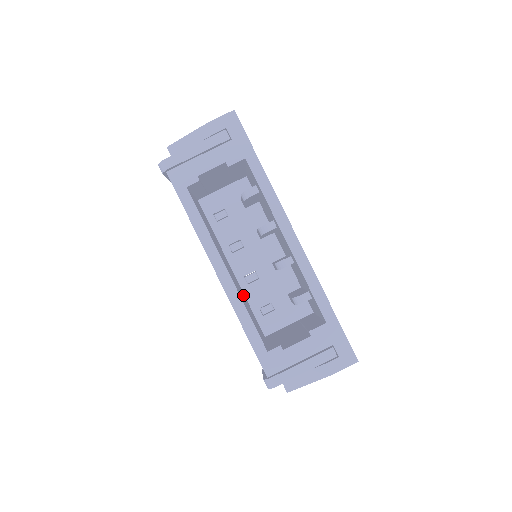
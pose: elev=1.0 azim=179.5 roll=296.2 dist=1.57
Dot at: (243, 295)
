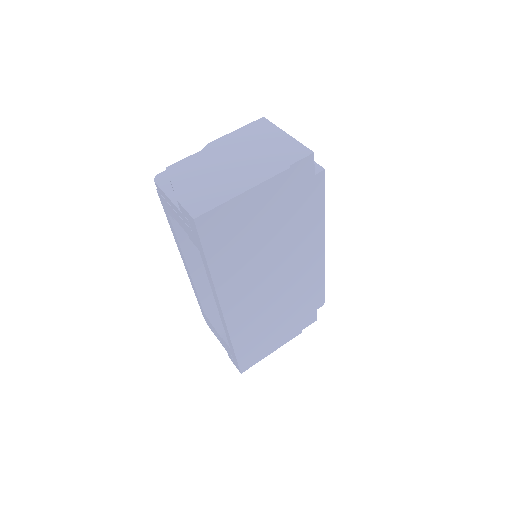
Dot at: occluded
